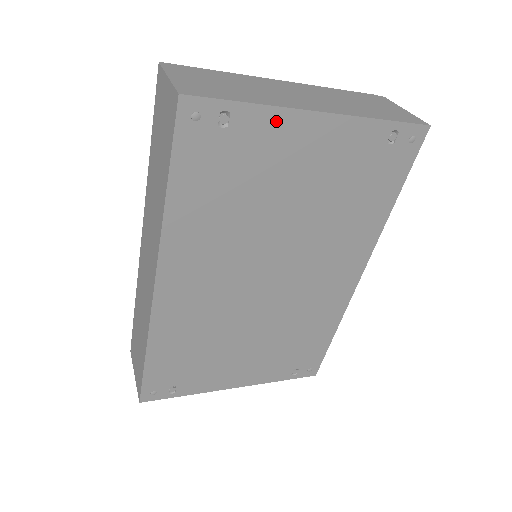
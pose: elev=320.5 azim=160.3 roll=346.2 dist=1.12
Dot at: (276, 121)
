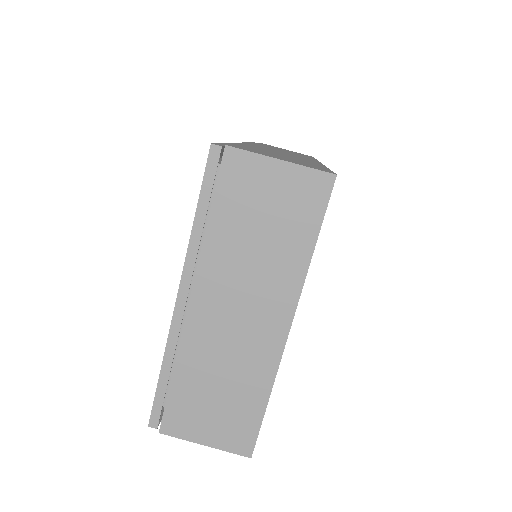
Dot at: occluded
